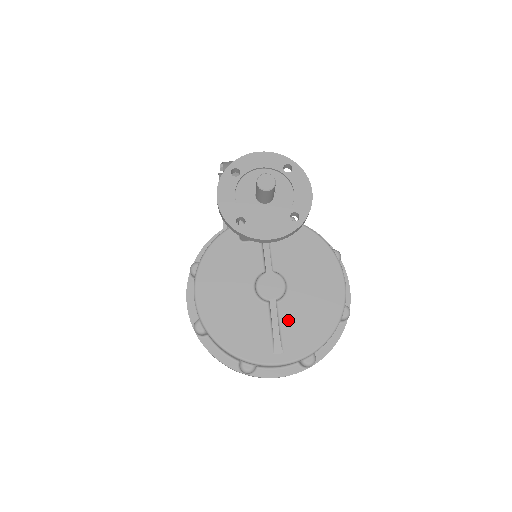
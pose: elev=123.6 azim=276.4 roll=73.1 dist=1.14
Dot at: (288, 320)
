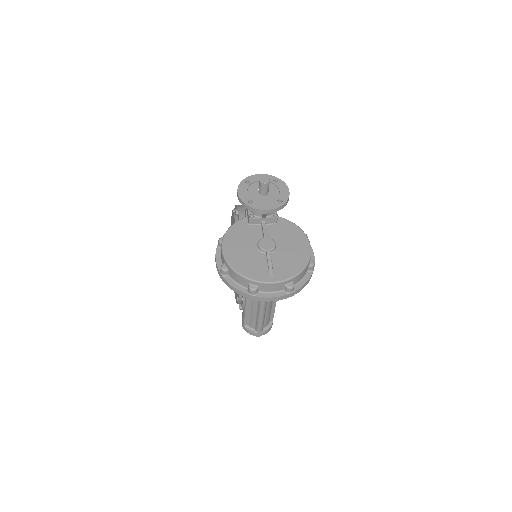
Dot at: (277, 262)
